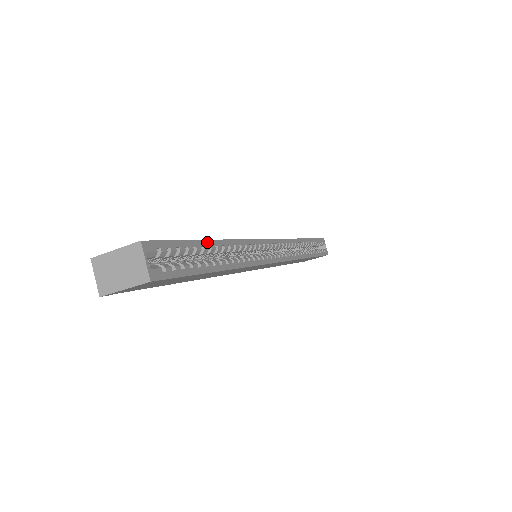
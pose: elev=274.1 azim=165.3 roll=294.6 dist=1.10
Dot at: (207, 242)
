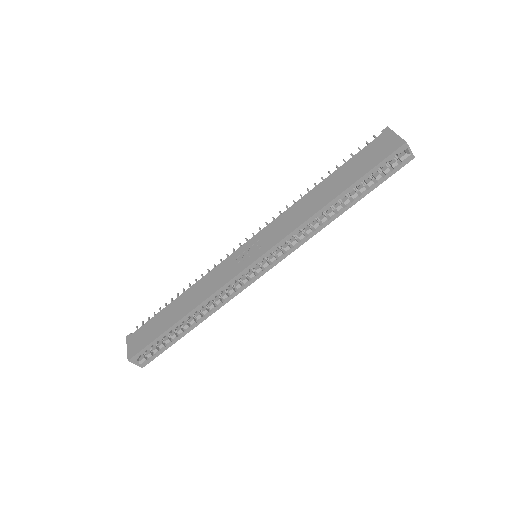
Dot at: (174, 326)
